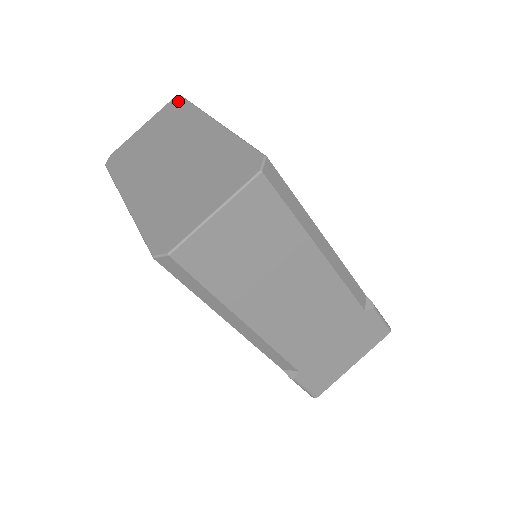
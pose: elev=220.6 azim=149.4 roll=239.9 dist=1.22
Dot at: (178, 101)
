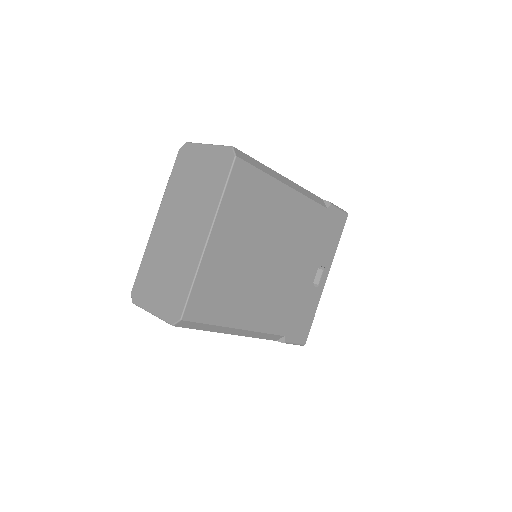
Dot at: (229, 161)
